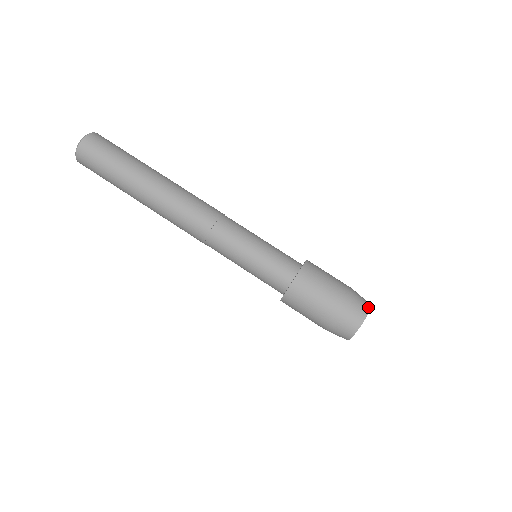
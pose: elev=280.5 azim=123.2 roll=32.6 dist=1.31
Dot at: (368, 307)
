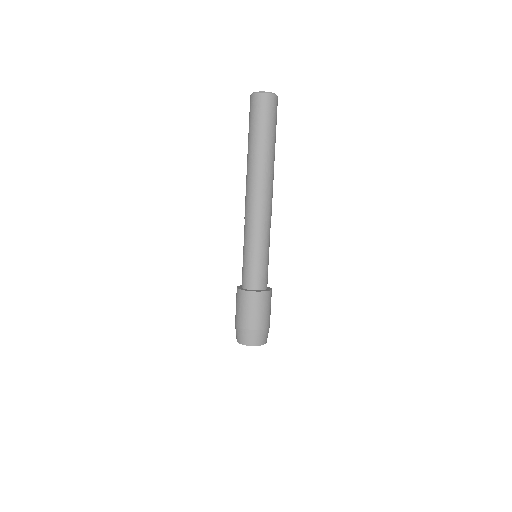
Dot at: (257, 344)
